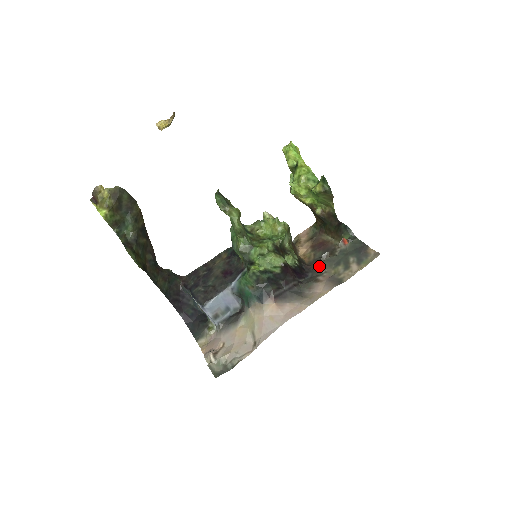
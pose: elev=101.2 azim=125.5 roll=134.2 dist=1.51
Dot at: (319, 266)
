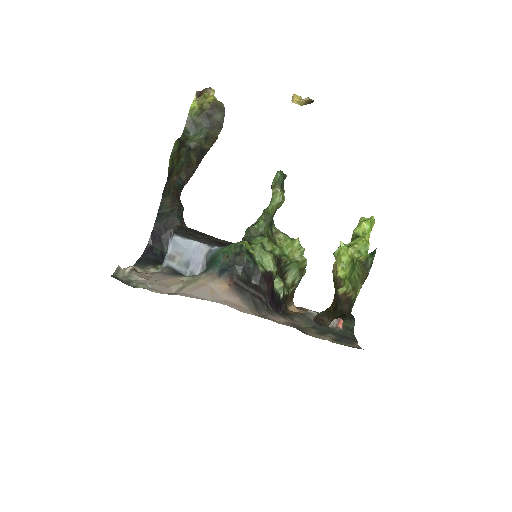
Dot at: occluded
